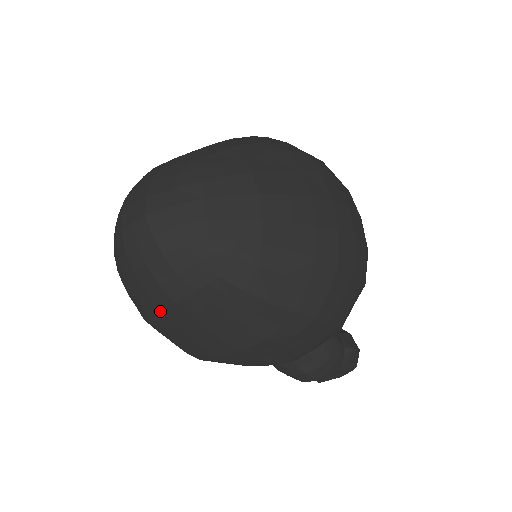
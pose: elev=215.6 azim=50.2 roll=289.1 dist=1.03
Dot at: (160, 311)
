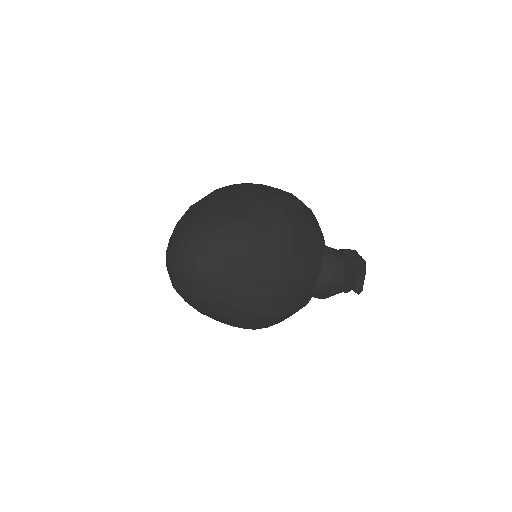
Dot at: (222, 288)
